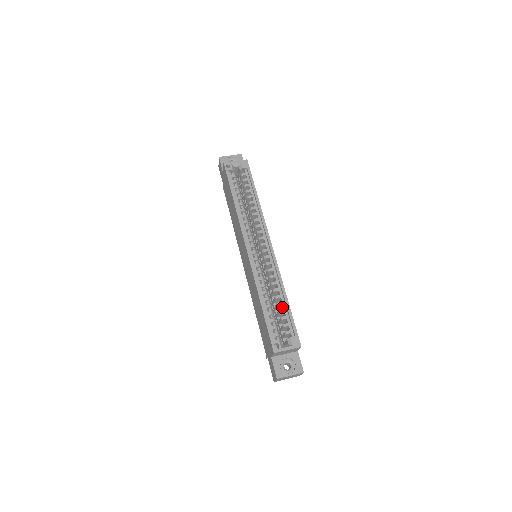
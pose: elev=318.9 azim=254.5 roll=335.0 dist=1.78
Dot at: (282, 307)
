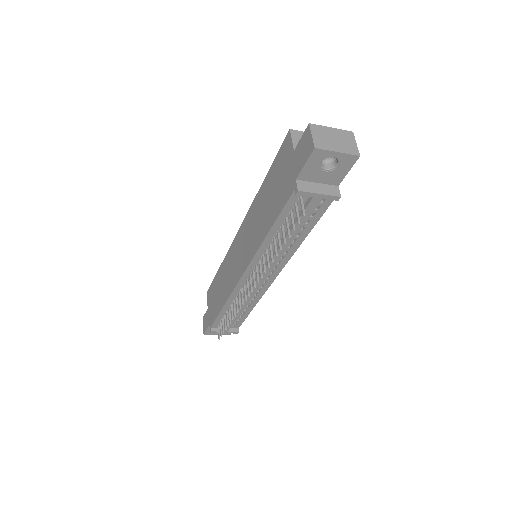
Dot at: occluded
